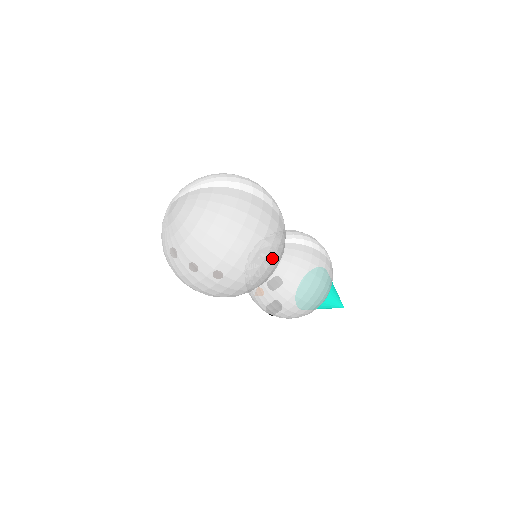
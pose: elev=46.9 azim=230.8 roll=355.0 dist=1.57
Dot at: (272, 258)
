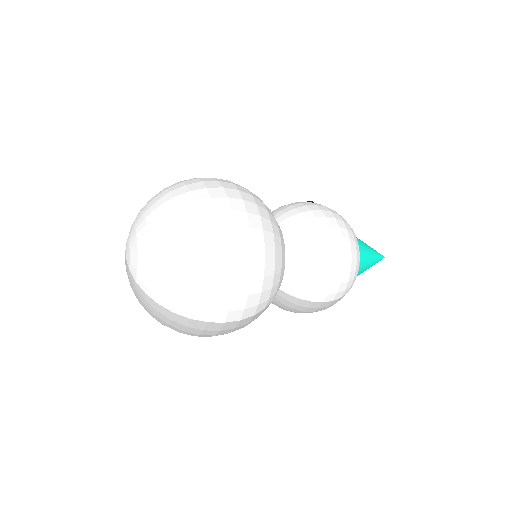
Dot at: occluded
